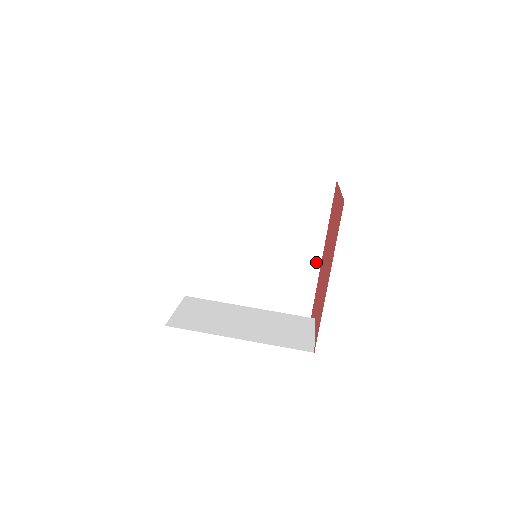
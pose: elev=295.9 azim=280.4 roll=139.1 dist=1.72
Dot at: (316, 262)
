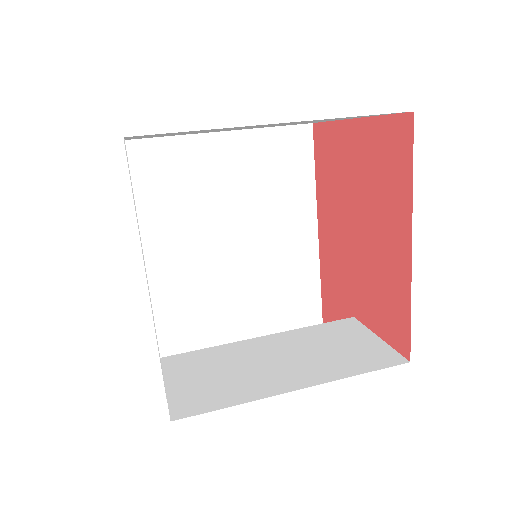
Dot at: (312, 244)
